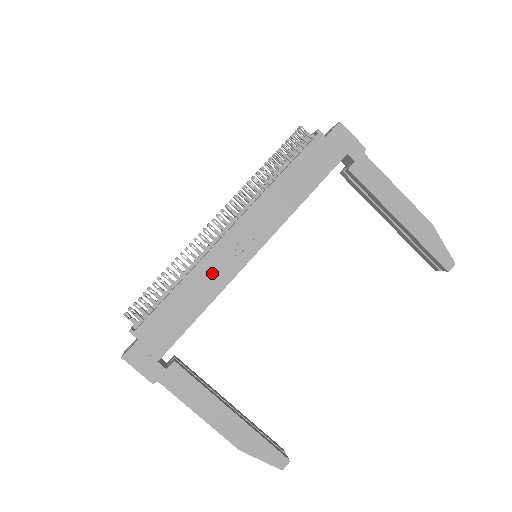
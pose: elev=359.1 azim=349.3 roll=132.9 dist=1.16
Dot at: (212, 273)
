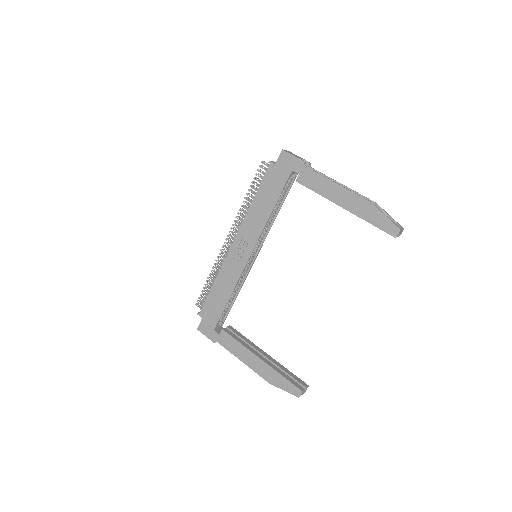
Dot at: (229, 273)
